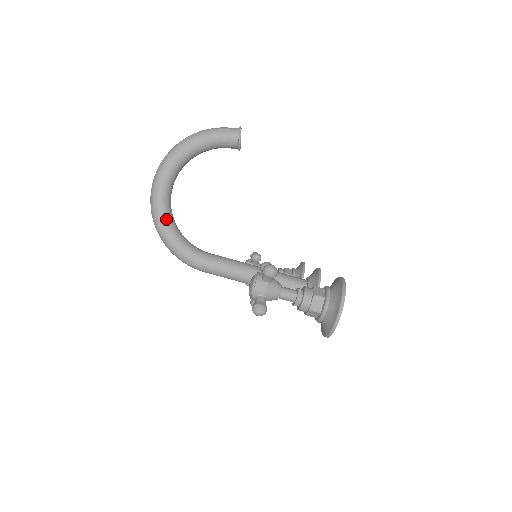
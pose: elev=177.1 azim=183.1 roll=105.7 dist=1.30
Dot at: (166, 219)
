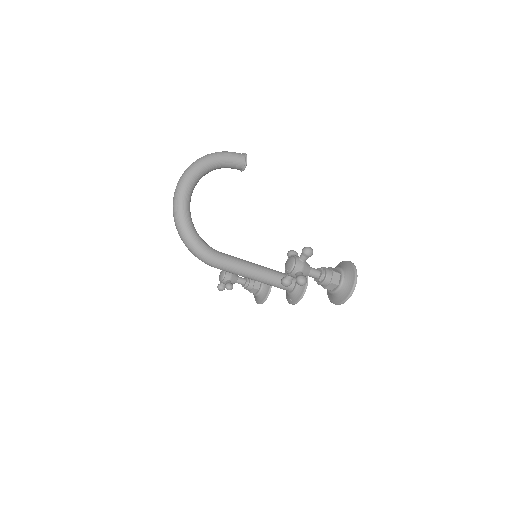
Dot at: (189, 221)
